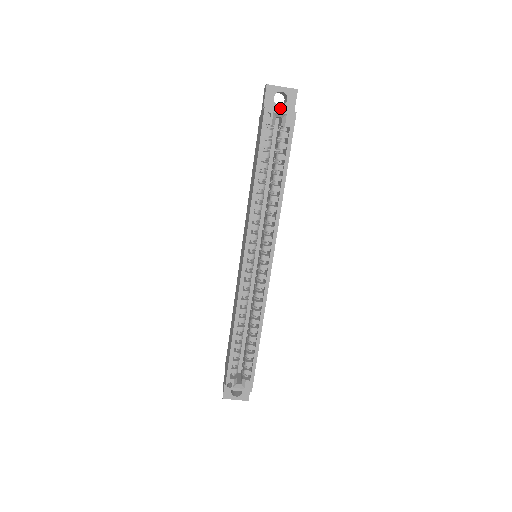
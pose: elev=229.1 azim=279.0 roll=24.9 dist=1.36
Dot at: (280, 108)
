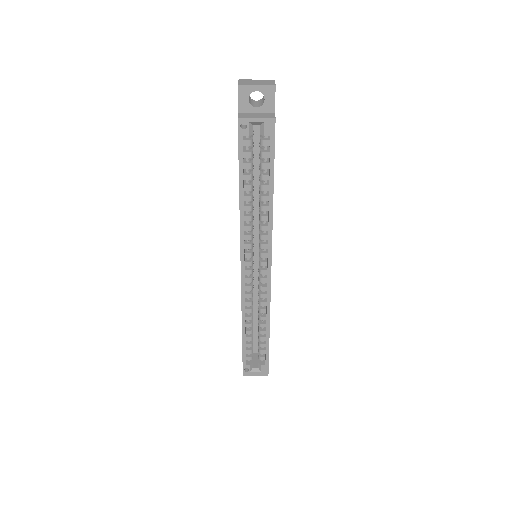
Dot at: (258, 110)
